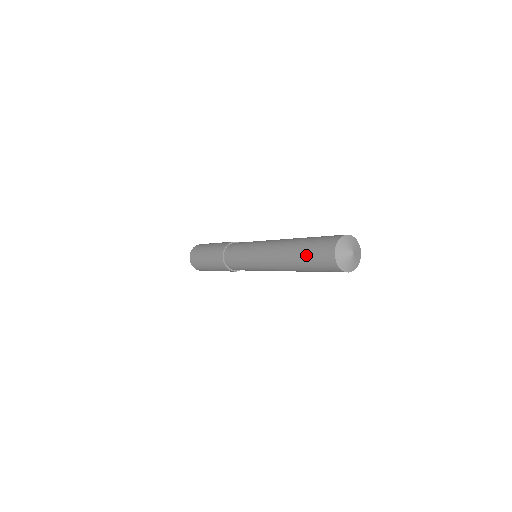
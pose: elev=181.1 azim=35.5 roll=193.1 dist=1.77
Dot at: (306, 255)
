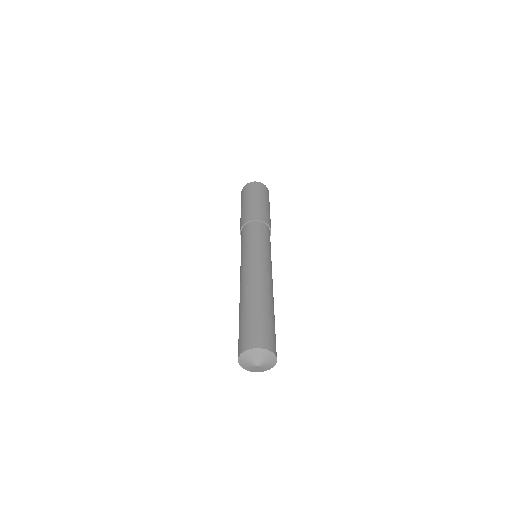
Dot at: (241, 321)
